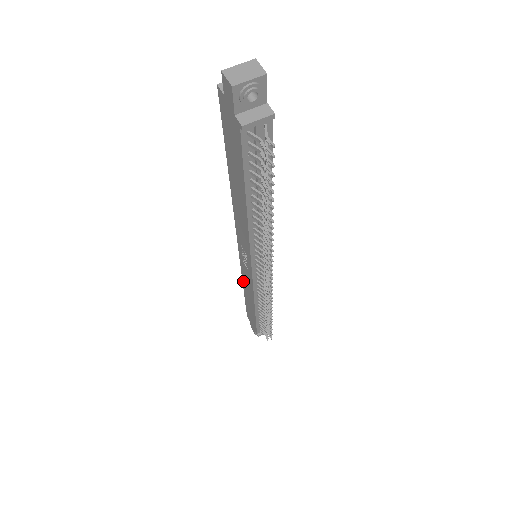
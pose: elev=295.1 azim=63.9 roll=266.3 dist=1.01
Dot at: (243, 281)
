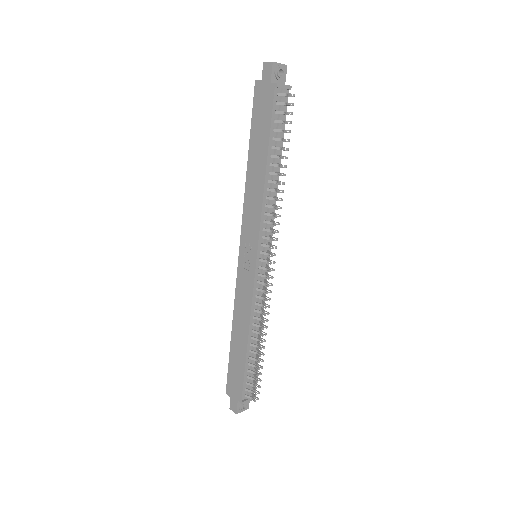
Dot at: (235, 313)
